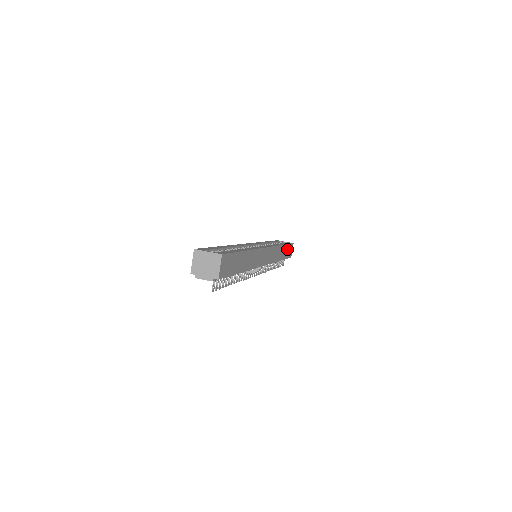
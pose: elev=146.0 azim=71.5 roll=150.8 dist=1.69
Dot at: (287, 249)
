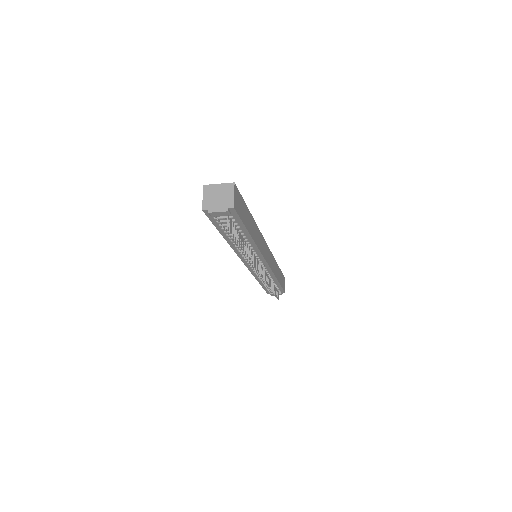
Dot at: (281, 277)
